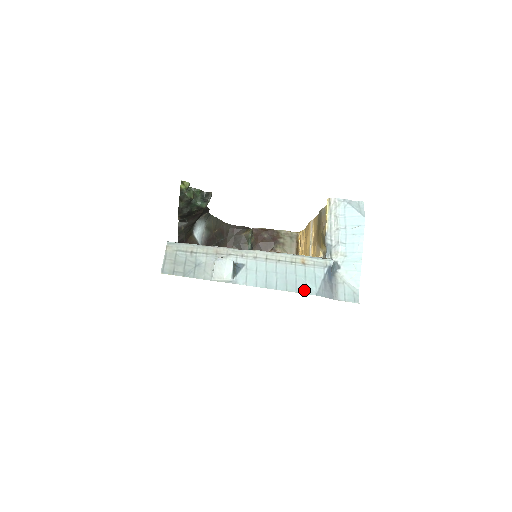
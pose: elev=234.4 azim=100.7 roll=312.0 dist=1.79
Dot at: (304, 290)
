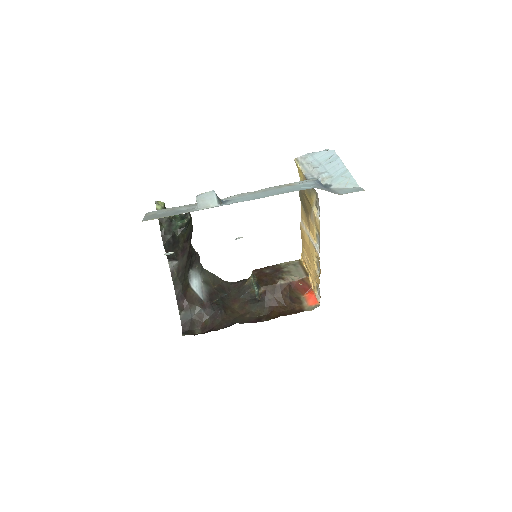
Dot at: (298, 190)
